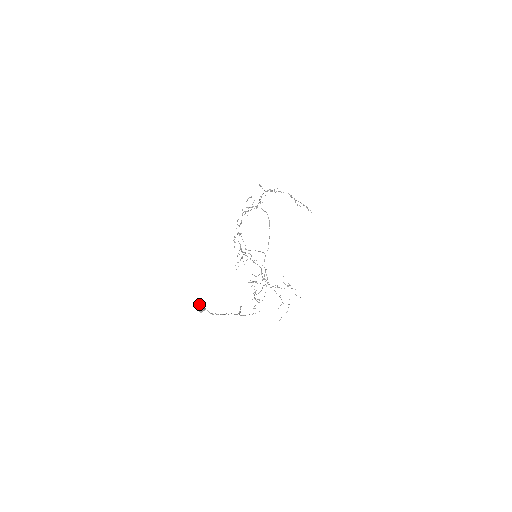
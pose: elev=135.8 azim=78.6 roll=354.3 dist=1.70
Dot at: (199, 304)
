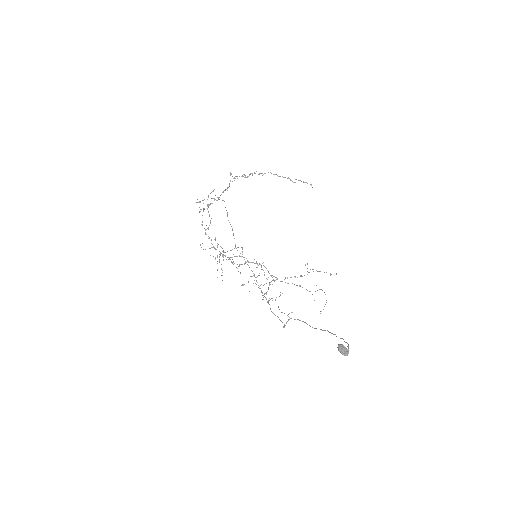
Dot at: (340, 348)
